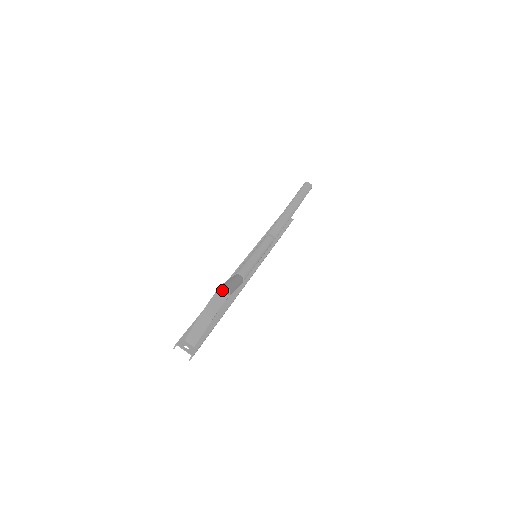
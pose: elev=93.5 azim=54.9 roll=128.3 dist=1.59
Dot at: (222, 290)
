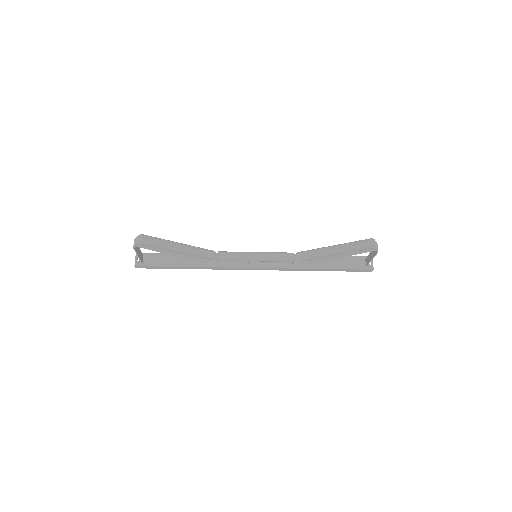
Dot at: (139, 237)
